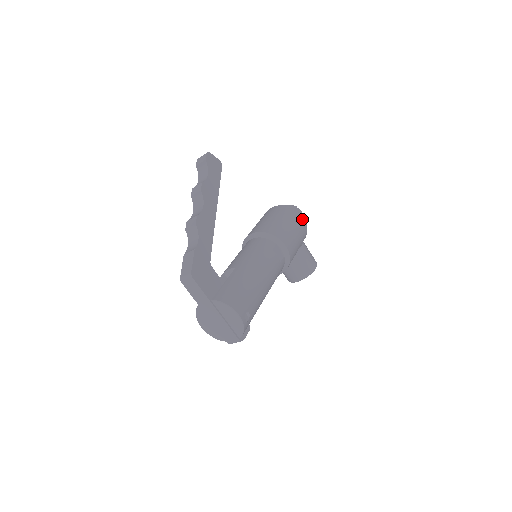
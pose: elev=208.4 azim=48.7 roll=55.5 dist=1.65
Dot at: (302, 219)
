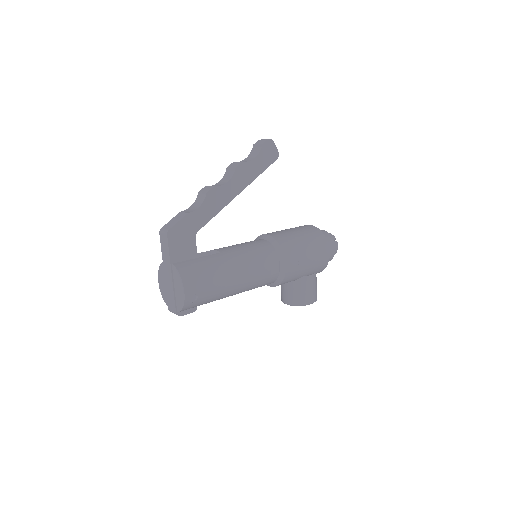
Dot at: (327, 252)
